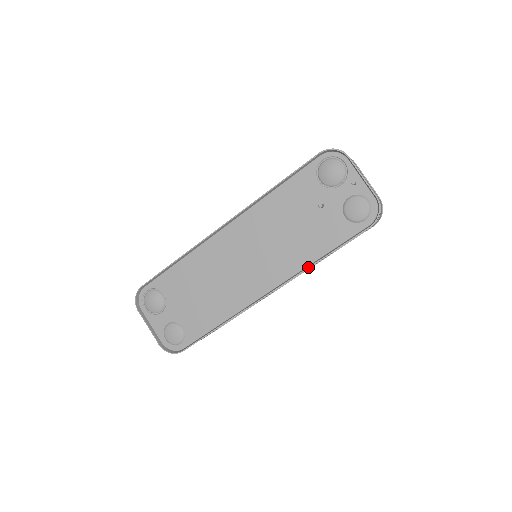
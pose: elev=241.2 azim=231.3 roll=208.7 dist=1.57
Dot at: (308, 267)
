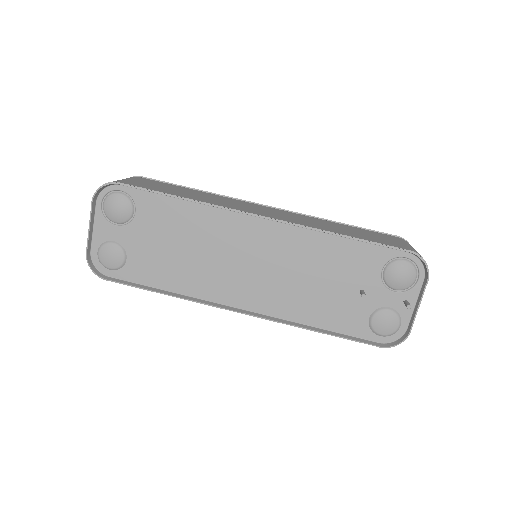
Dot at: (298, 326)
